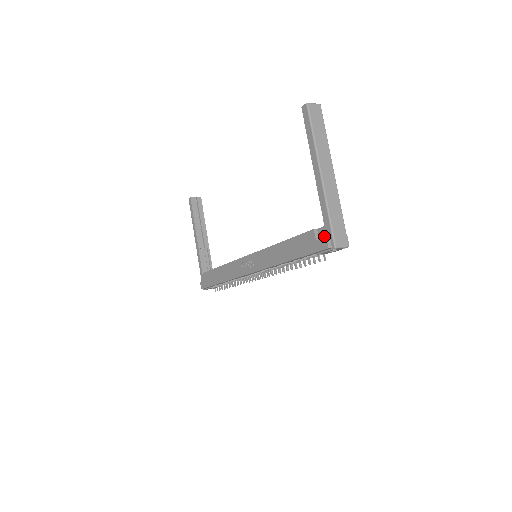
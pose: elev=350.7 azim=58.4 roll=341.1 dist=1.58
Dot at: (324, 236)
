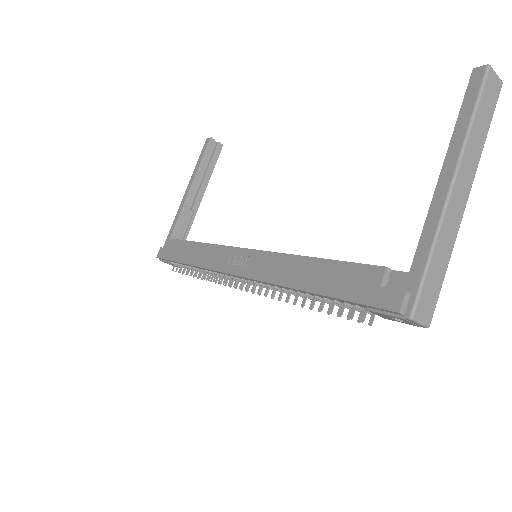
Dot at: (399, 288)
